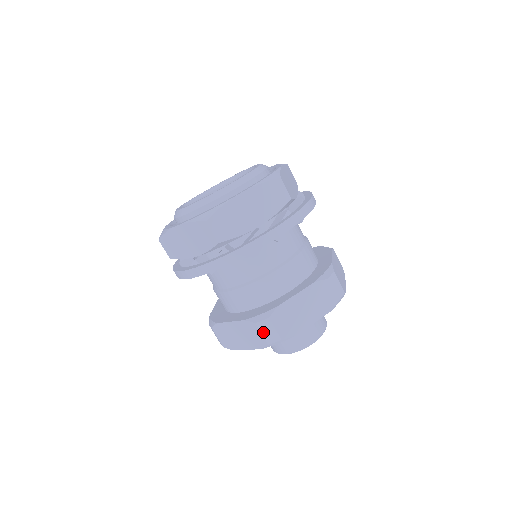
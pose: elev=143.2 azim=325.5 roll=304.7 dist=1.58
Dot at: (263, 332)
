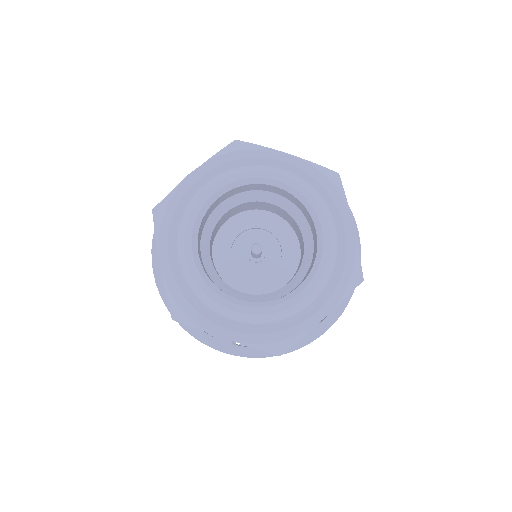
Dot at: occluded
